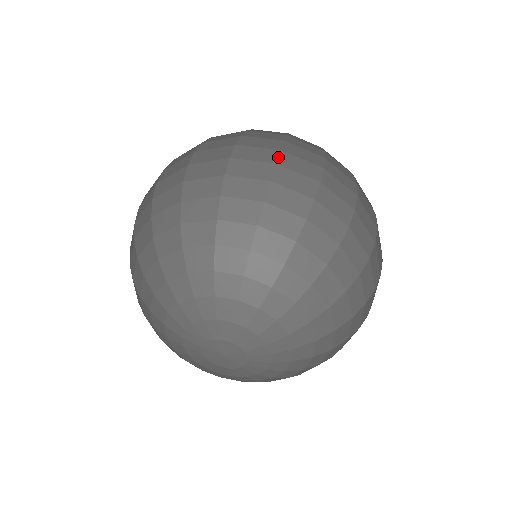
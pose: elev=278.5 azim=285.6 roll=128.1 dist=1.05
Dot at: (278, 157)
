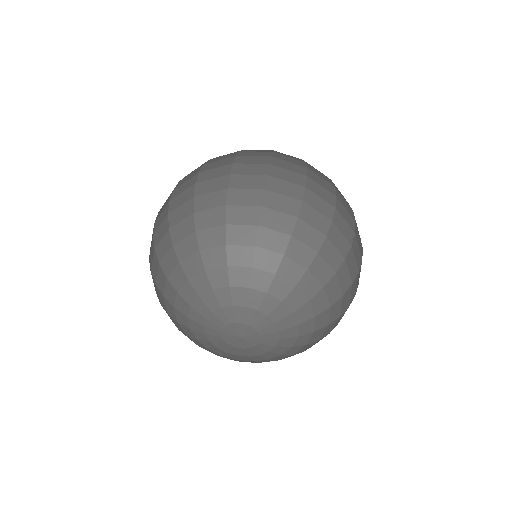
Dot at: (269, 170)
